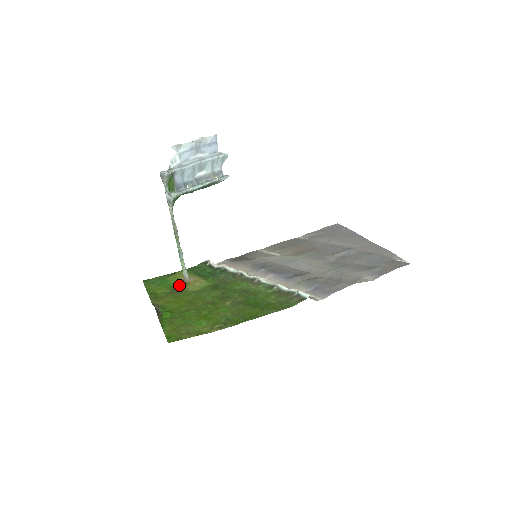
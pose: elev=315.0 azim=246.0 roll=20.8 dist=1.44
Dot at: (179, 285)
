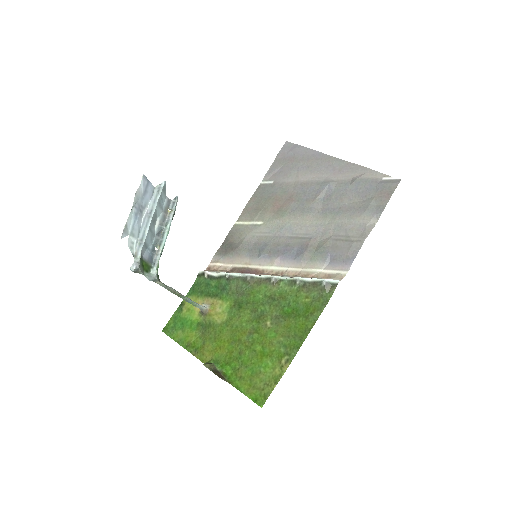
Dot at: (202, 320)
